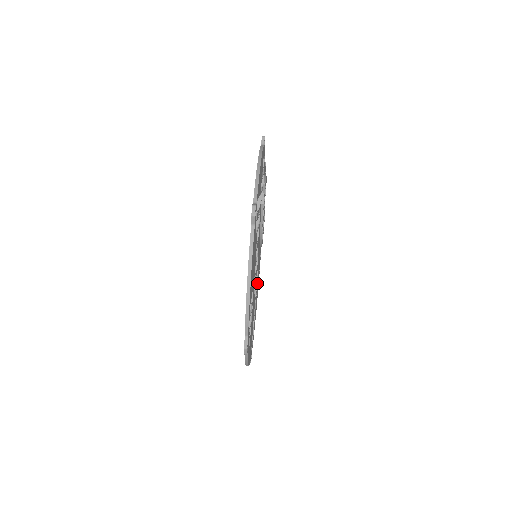
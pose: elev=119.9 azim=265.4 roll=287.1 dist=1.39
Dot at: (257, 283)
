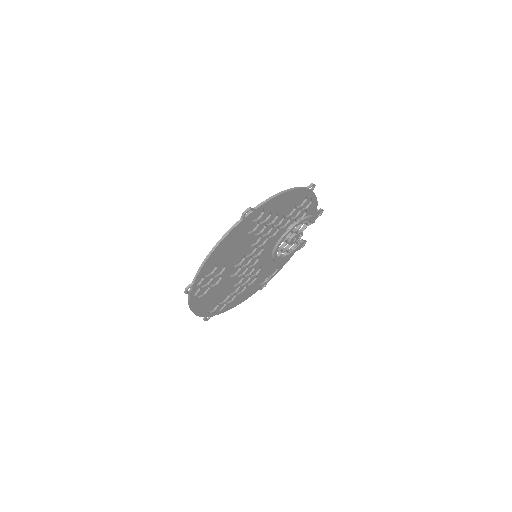
Dot at: (254, 281)
